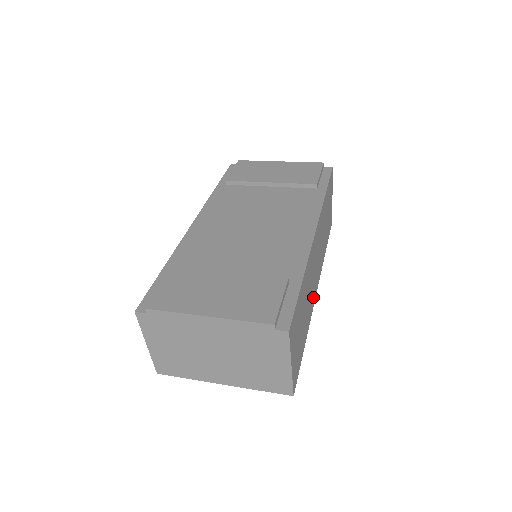
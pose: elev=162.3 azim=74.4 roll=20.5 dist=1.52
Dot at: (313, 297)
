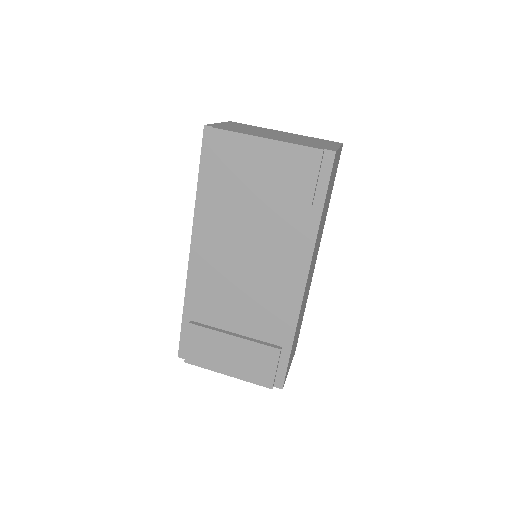
Dot at: (311, 279)
